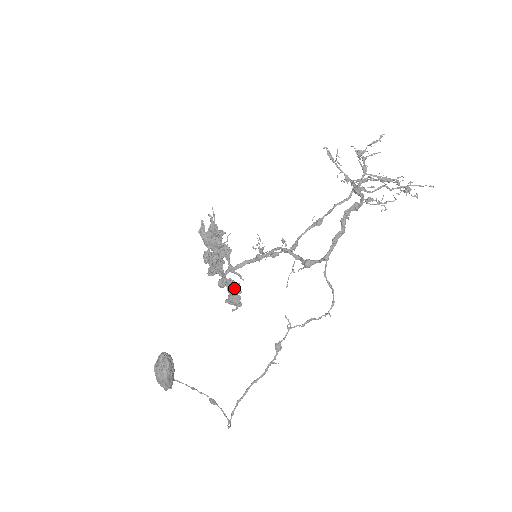
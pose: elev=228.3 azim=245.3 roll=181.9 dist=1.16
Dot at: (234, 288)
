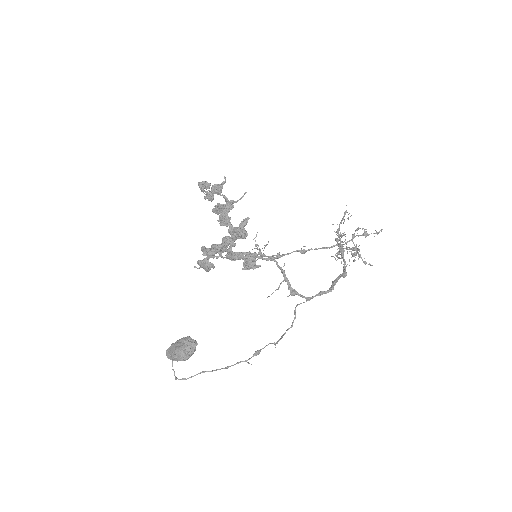
Dot at: occluded
